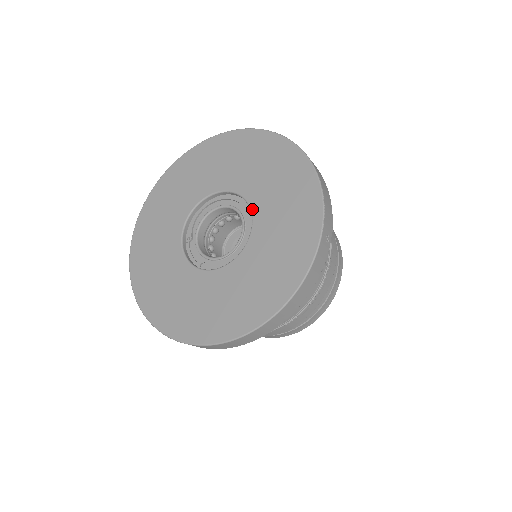
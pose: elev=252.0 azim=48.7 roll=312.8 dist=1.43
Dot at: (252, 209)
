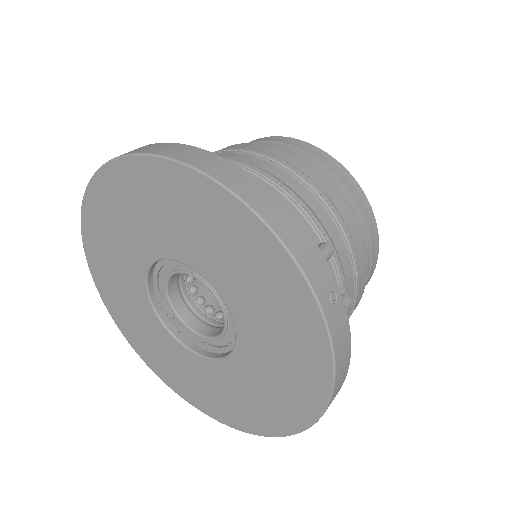
Dot at: (210, 282)
